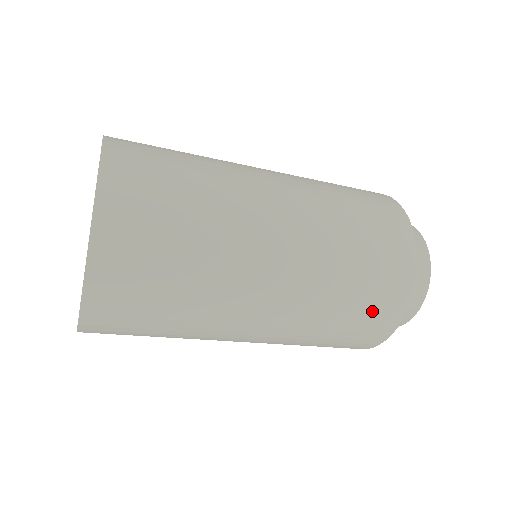
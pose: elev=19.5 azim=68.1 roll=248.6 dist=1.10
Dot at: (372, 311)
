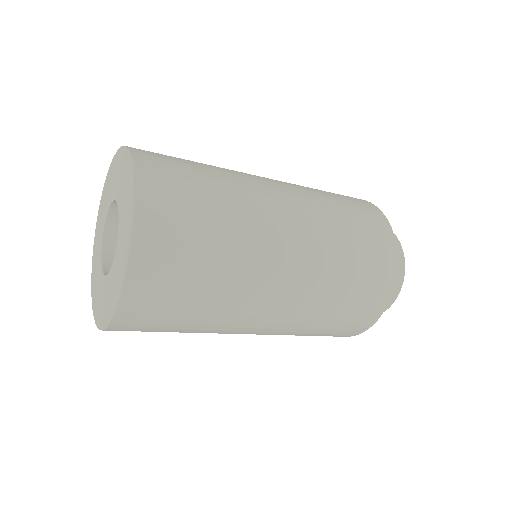
Dot at: (334, 333)
